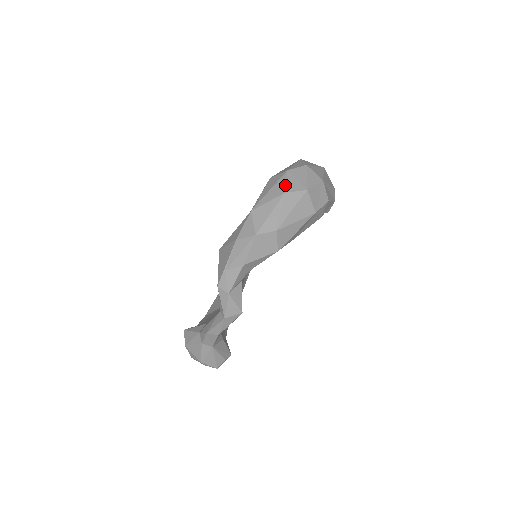
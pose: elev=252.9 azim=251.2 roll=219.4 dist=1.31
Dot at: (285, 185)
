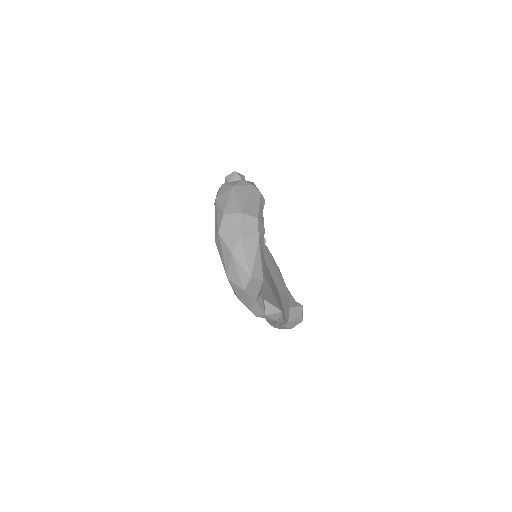
Dot at: (227, 247)
